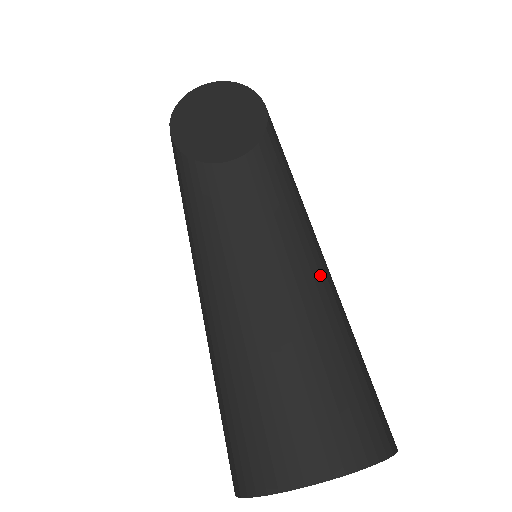
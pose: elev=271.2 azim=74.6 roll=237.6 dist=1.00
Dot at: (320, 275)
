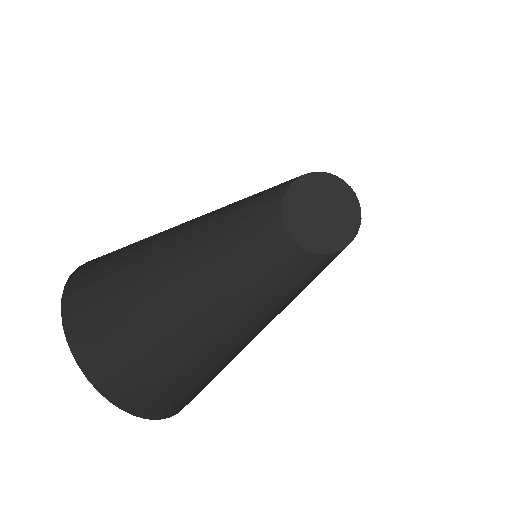
Dot at: occluded
